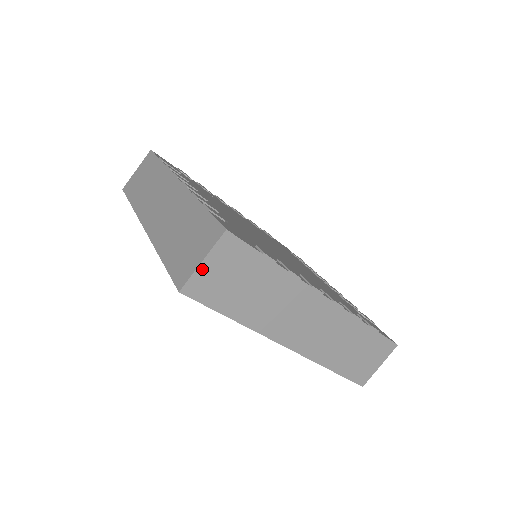
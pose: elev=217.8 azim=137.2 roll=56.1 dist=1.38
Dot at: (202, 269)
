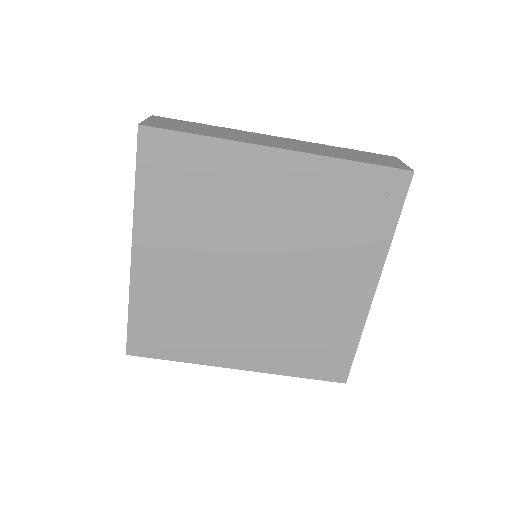
Dot at: (149, 121)
